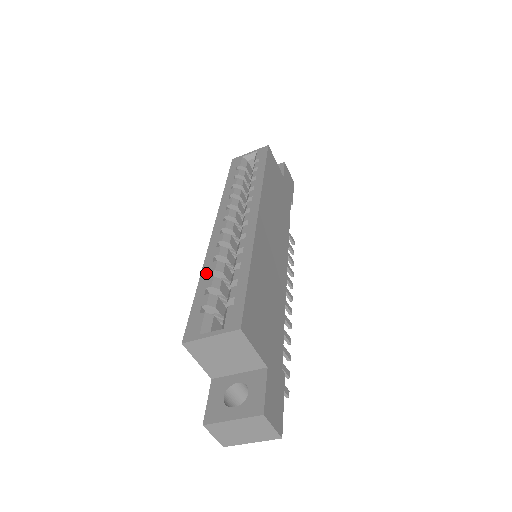
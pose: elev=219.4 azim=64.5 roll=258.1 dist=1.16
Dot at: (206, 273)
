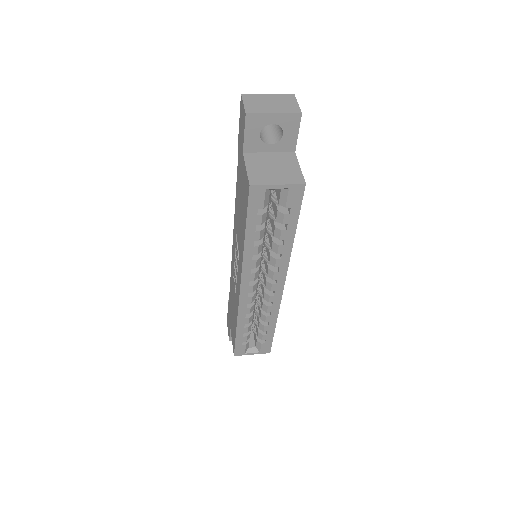
Dot at: (242, 325)
